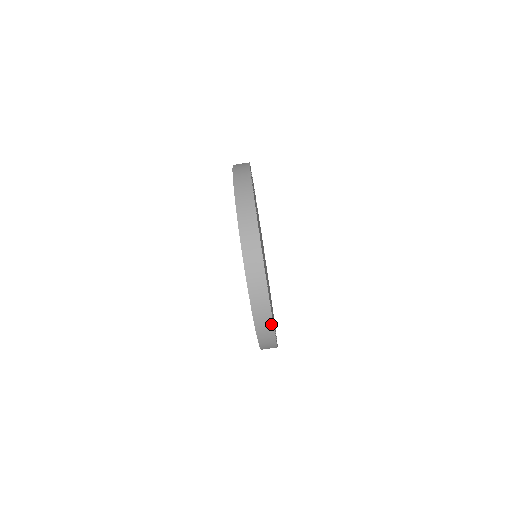
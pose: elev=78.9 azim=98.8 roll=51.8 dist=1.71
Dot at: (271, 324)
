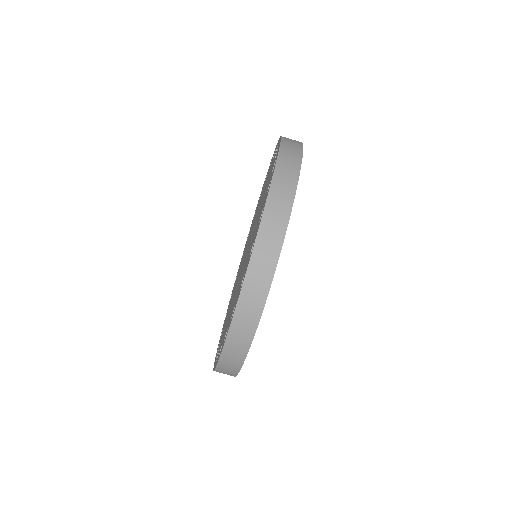
Dot at: occluded
